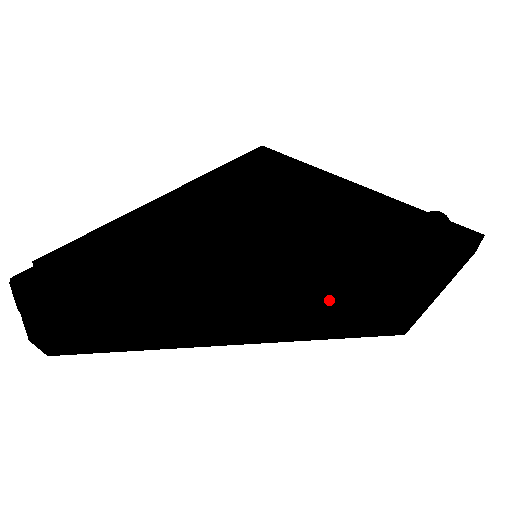
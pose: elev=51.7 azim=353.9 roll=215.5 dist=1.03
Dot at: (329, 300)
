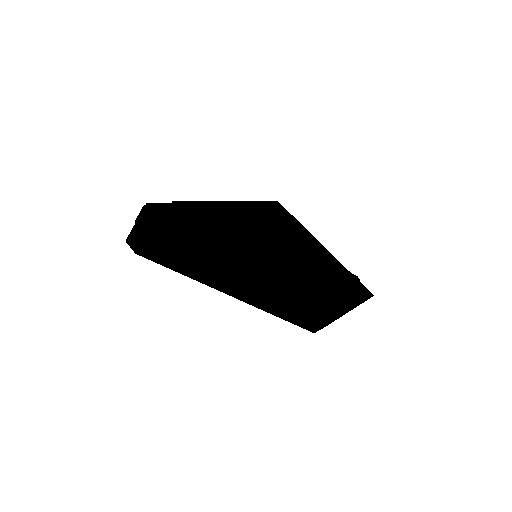
Dot at: (290, 292)
